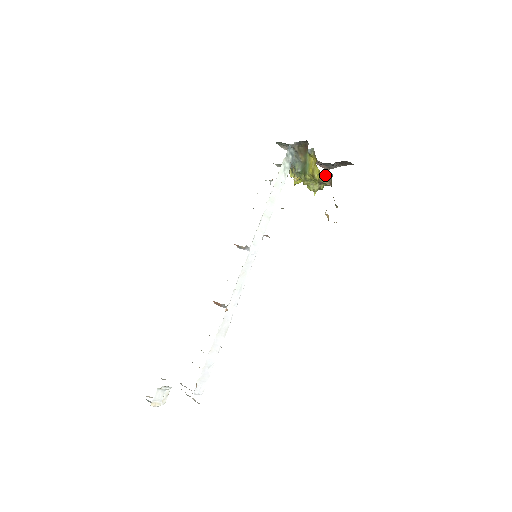
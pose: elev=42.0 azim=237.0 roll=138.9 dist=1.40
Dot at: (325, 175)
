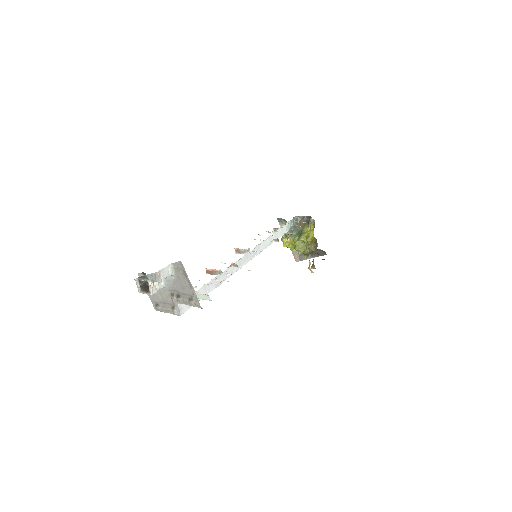
Dot at: (312, 244)
